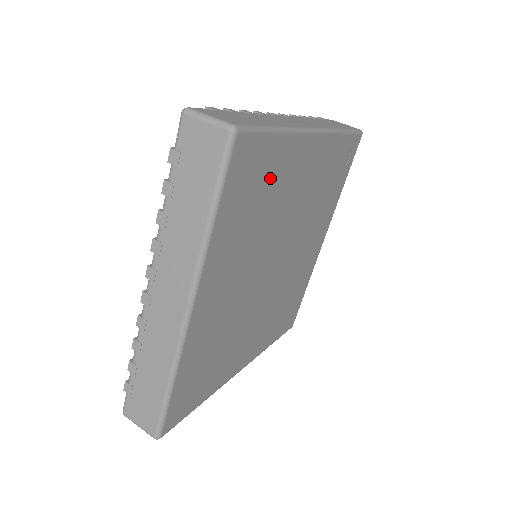
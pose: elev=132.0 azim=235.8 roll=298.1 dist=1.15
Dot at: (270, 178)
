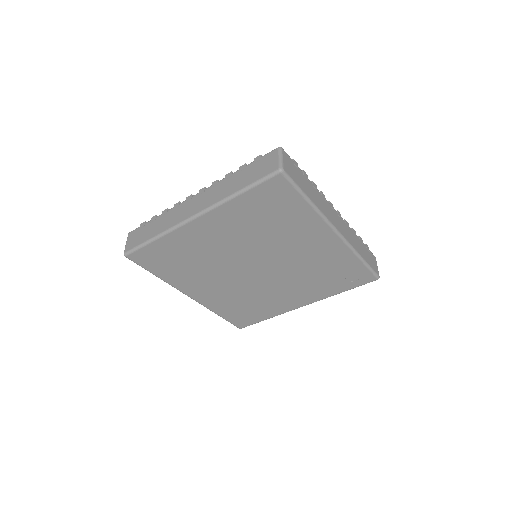
Dot at: (286, 216)
